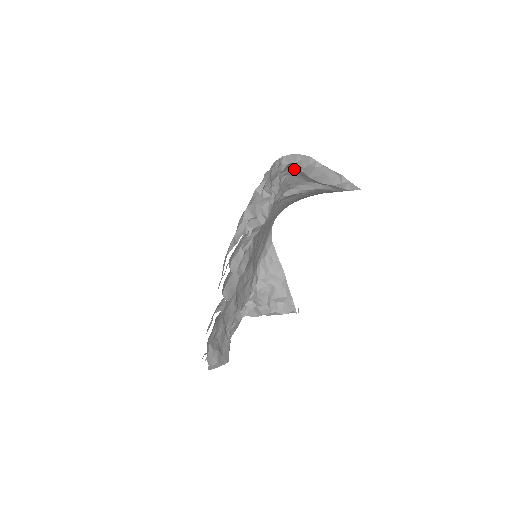
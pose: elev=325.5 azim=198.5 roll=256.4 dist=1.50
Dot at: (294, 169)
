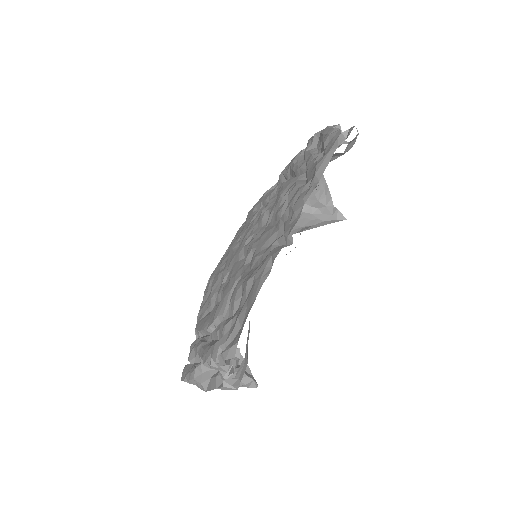
Dot at: occluded
